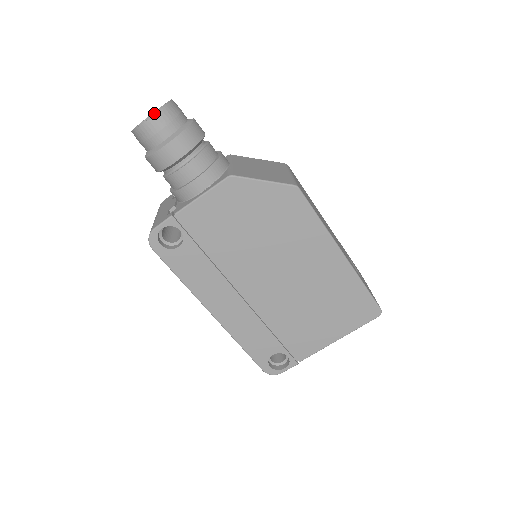
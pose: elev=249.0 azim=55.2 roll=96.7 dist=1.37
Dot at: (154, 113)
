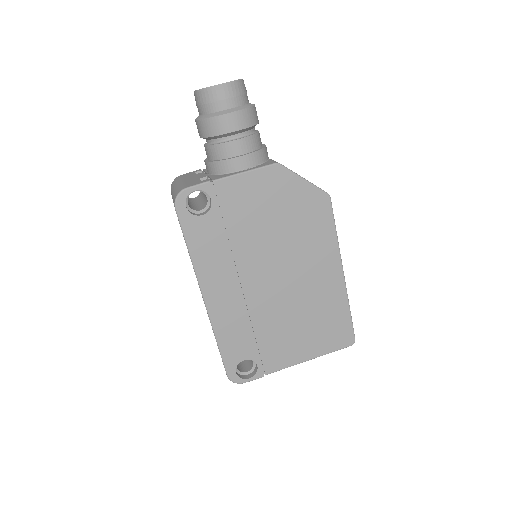
Dot at: occluded
